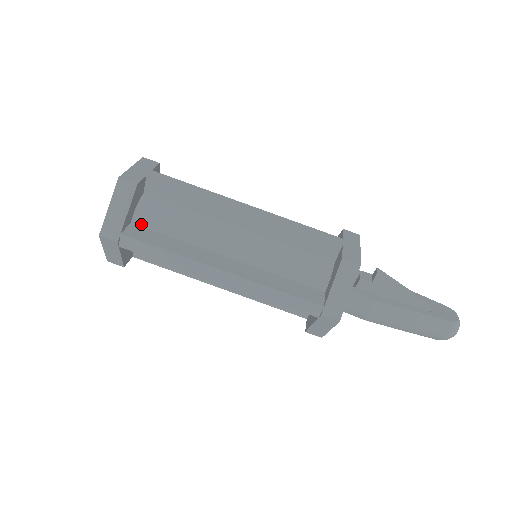
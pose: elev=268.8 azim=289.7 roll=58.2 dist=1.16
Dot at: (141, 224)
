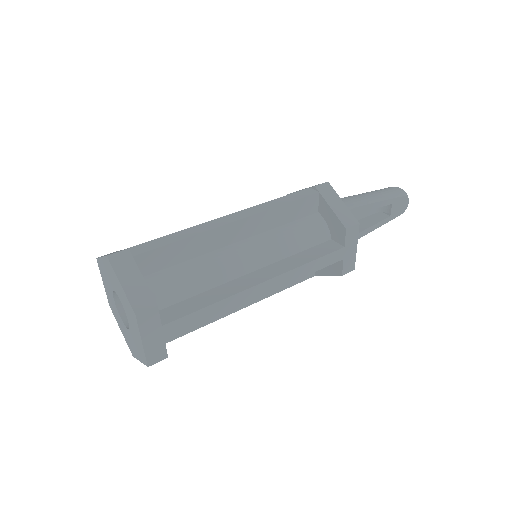
Dot at: occluded
